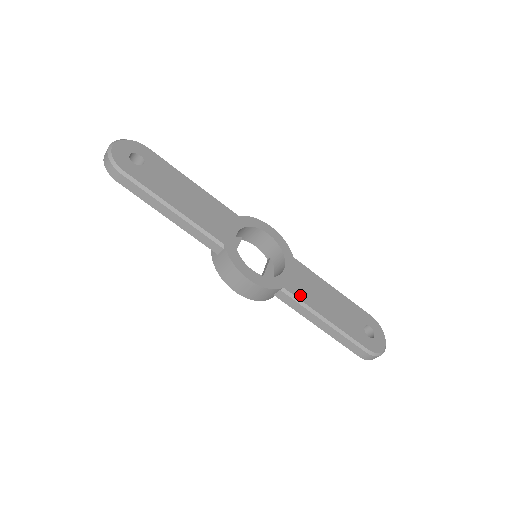
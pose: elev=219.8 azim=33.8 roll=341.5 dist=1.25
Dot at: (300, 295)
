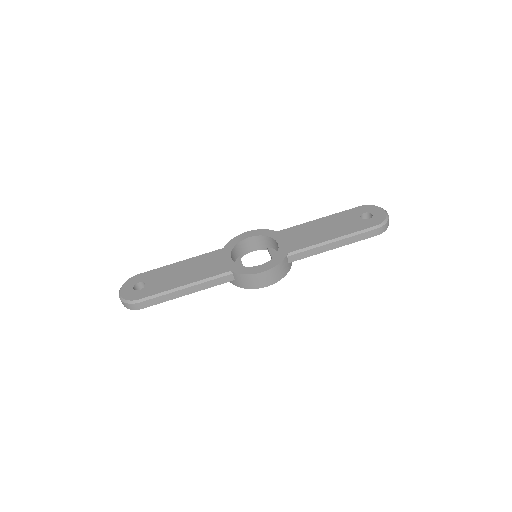
Dot at: (302, 246)
